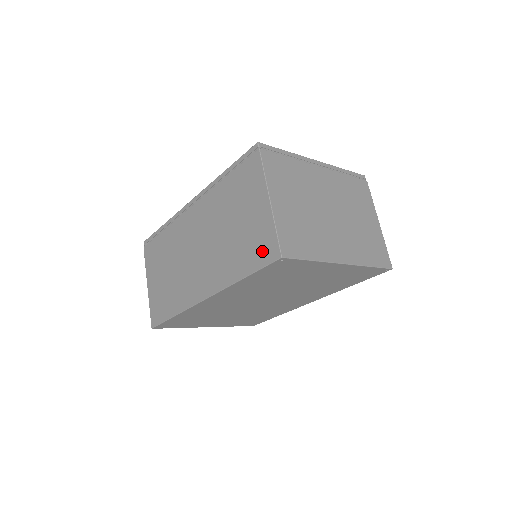
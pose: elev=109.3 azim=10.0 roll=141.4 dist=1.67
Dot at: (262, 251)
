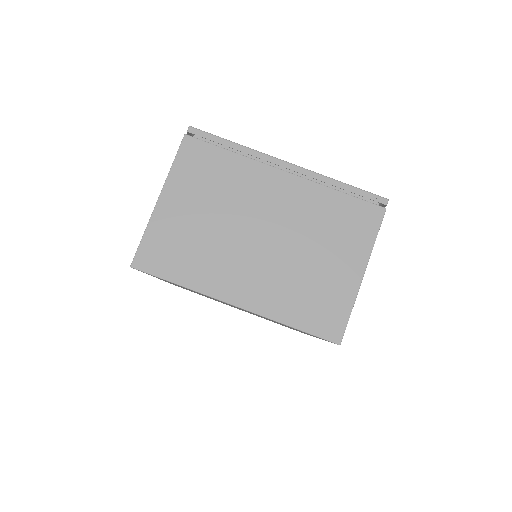
Dot at: occluded
